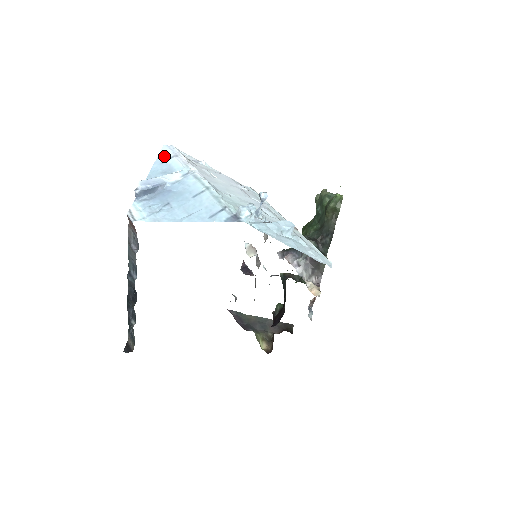
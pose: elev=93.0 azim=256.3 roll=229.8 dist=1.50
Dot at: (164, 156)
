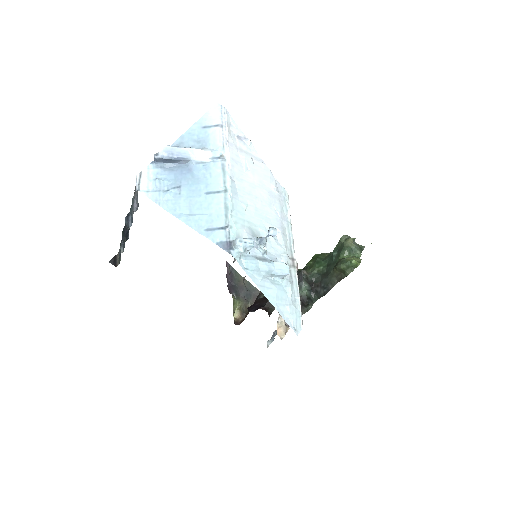
Dot at: (210, 119)
